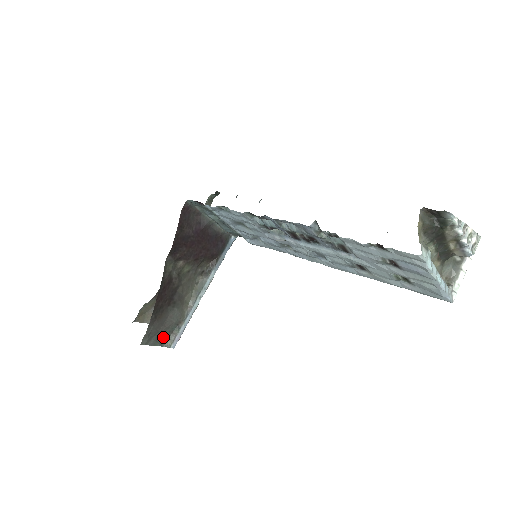
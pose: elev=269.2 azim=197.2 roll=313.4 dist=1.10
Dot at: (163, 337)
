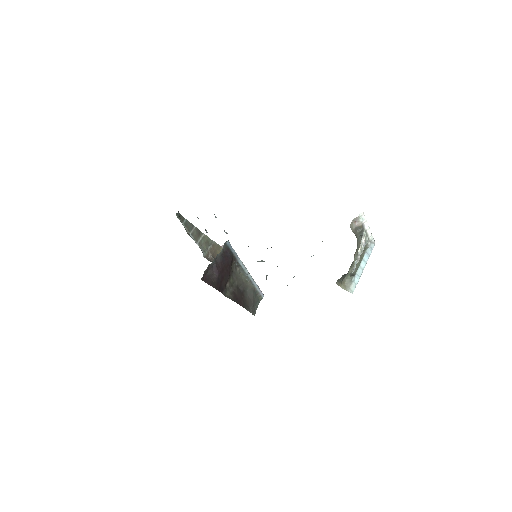
Dot at: (256, 301)
